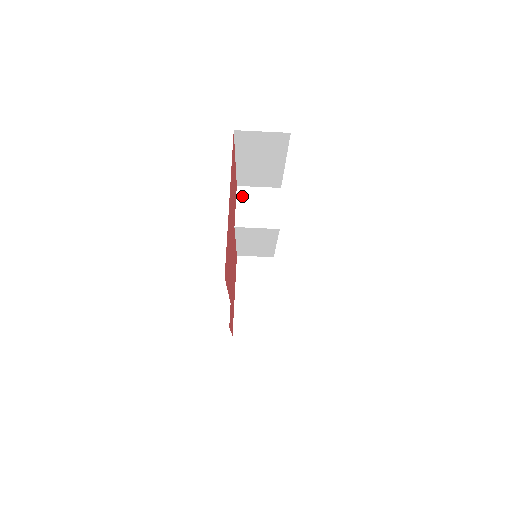
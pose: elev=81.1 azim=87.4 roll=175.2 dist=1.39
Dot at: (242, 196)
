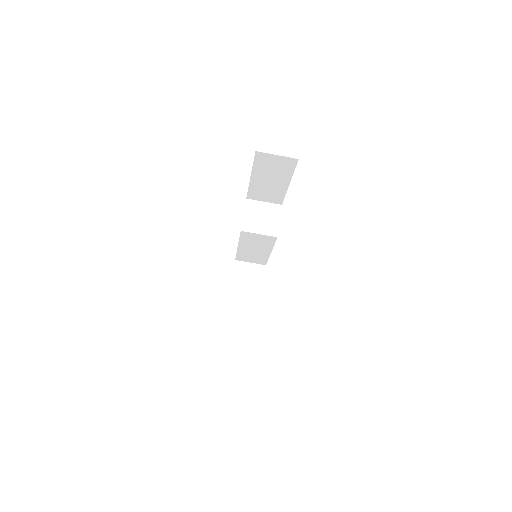
Dot at: (250, 207)
